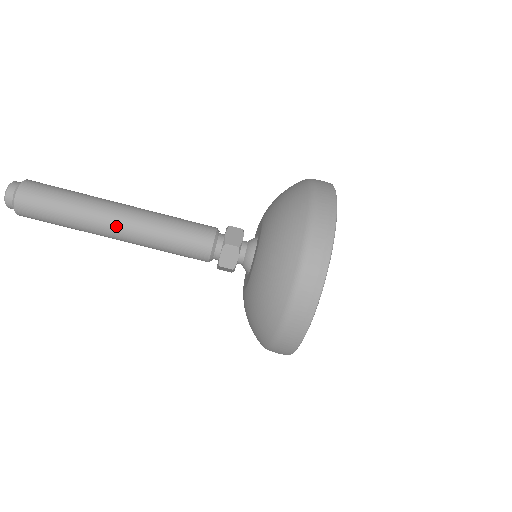
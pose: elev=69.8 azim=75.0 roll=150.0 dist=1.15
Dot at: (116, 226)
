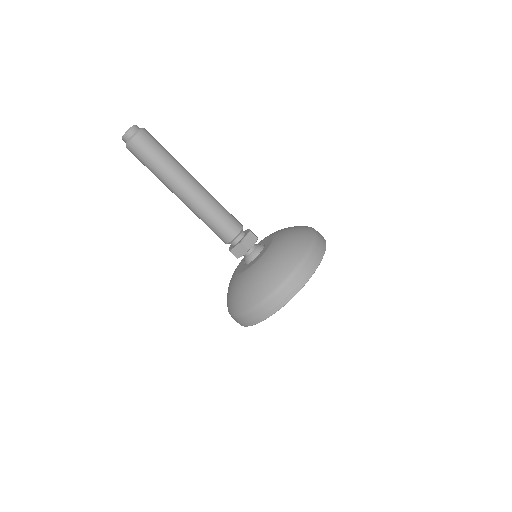
Dot at: (192, 184)
